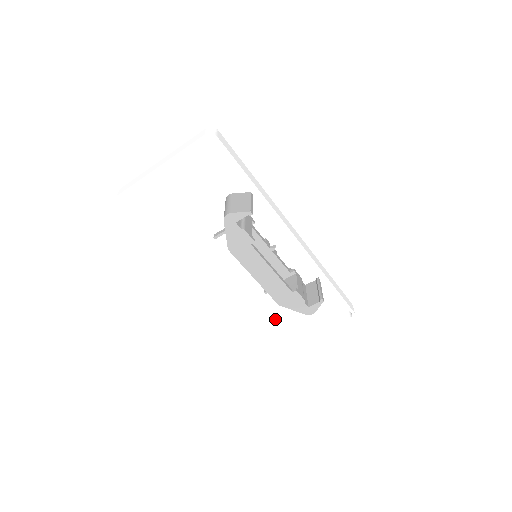
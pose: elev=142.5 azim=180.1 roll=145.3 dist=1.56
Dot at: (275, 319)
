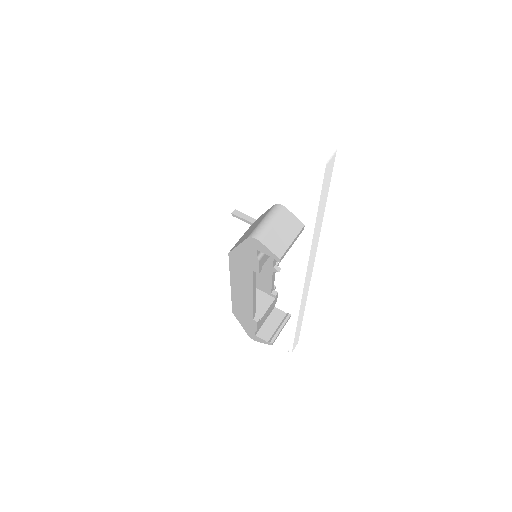
Dot at: (227, 290)
